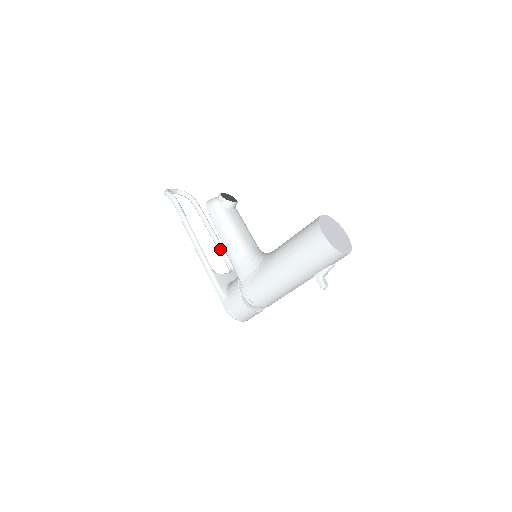
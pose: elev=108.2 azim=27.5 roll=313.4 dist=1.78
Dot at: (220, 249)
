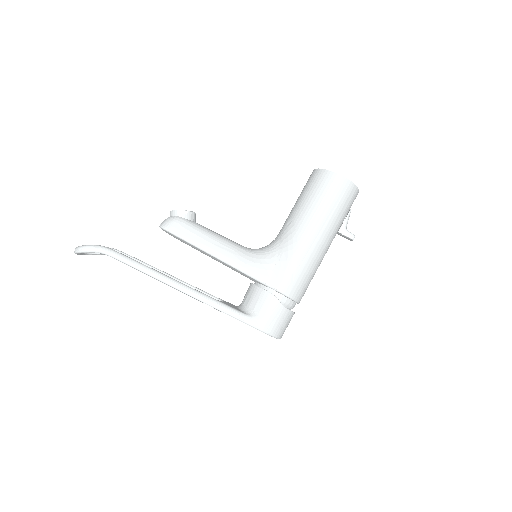
Dot at: occluded
